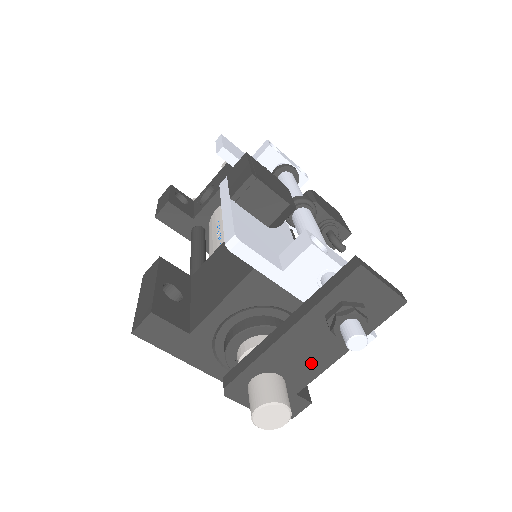
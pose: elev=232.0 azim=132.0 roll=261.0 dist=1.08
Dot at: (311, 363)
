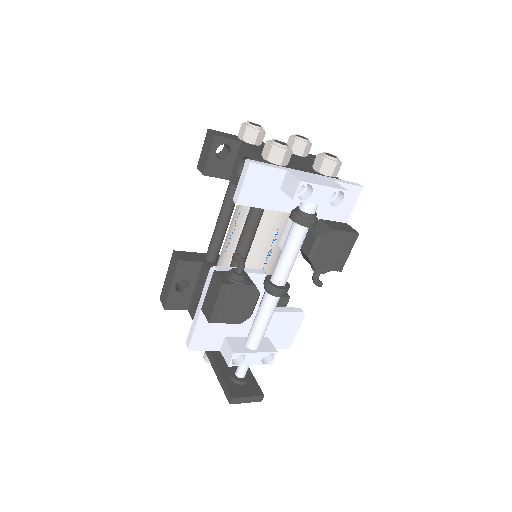
Dot at: occluded
